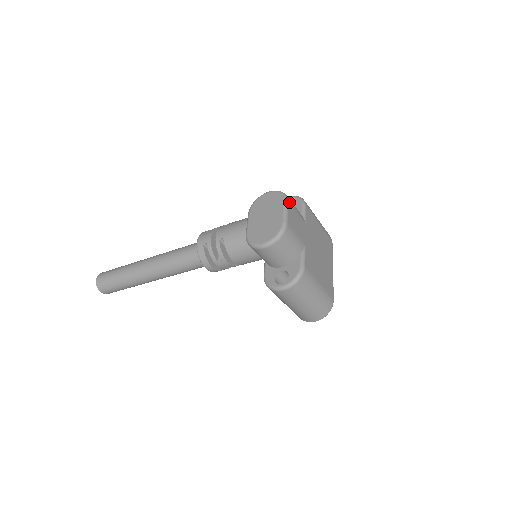
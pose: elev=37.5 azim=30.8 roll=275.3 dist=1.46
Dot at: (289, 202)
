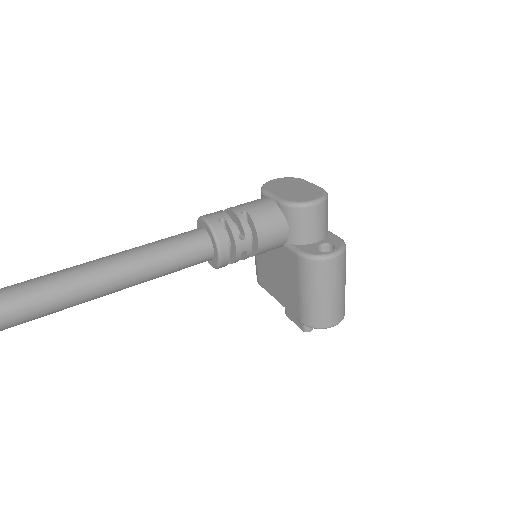
Dot at: occluded
